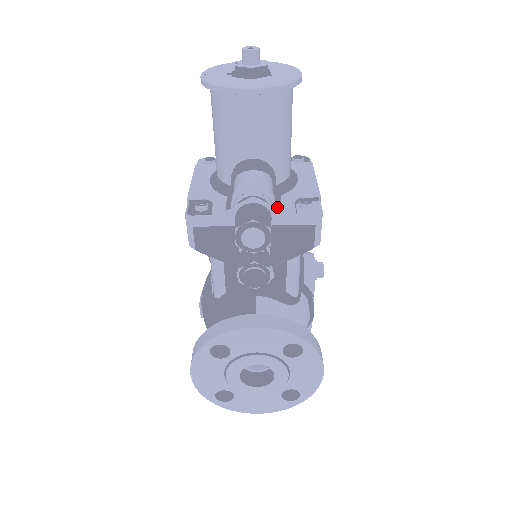
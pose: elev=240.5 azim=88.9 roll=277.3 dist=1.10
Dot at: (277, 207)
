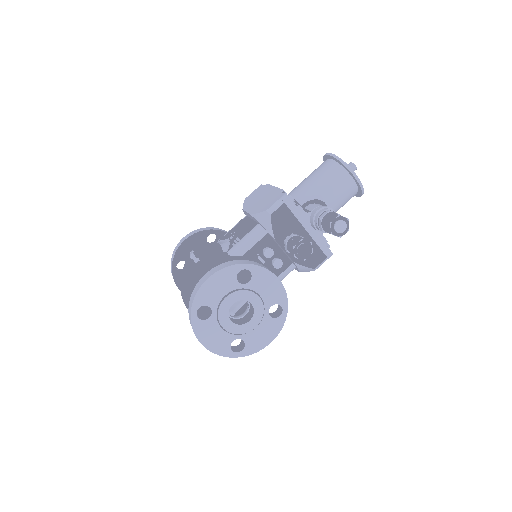
Dot at: (322, 233)
